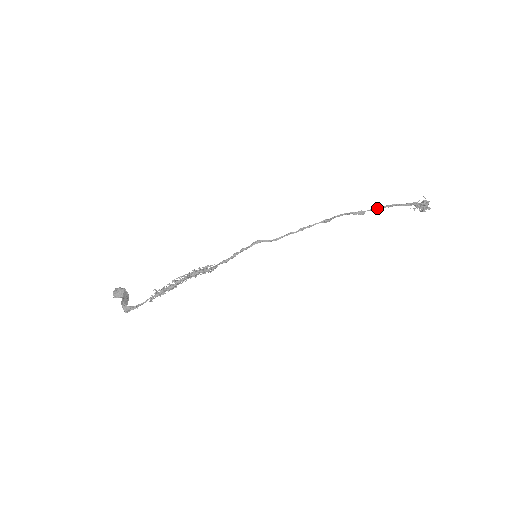
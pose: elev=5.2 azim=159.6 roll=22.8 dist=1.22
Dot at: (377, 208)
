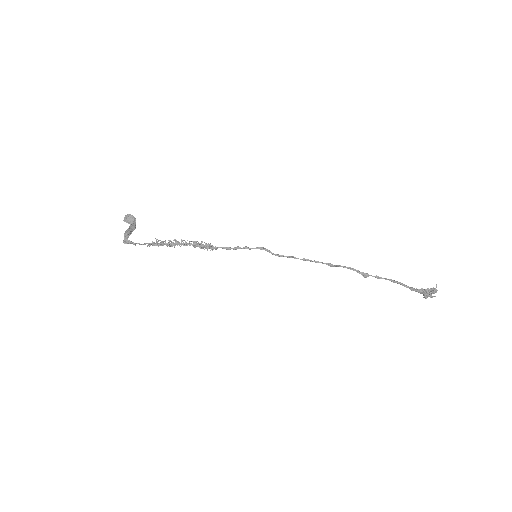
Dot at: (382, 278)
